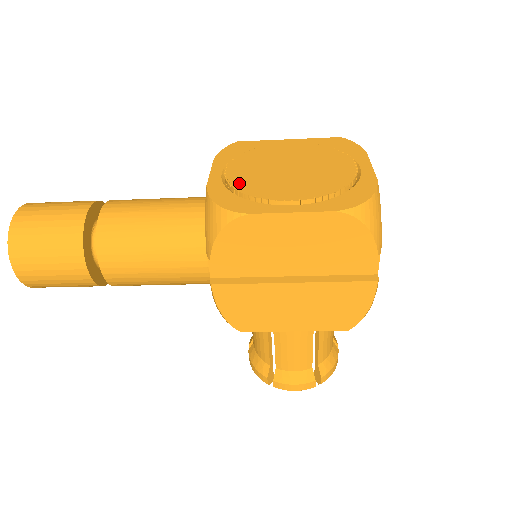
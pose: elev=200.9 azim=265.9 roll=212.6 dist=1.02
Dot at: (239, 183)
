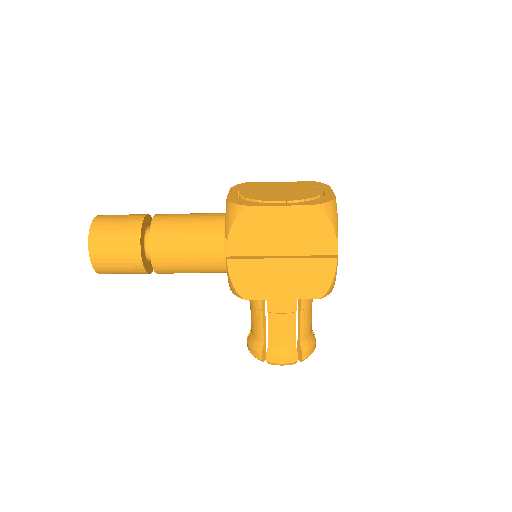
Dot at: (248, 195)
